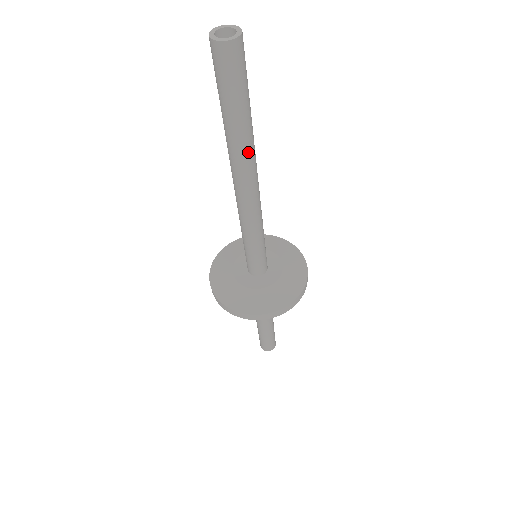
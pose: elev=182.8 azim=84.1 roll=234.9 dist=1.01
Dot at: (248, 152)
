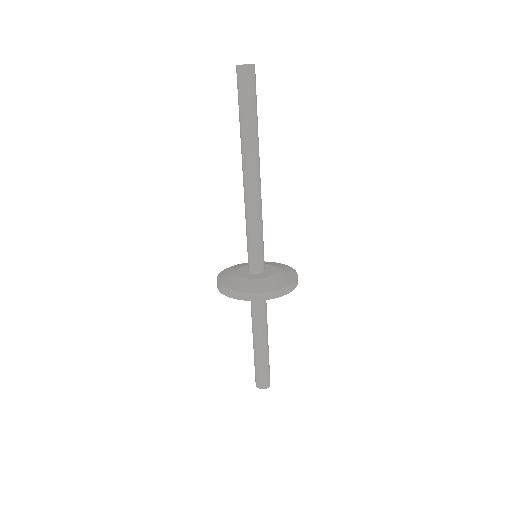
Dot at: (251, 146)
